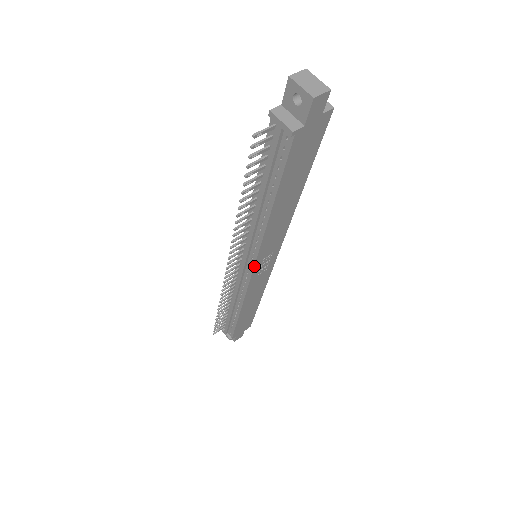
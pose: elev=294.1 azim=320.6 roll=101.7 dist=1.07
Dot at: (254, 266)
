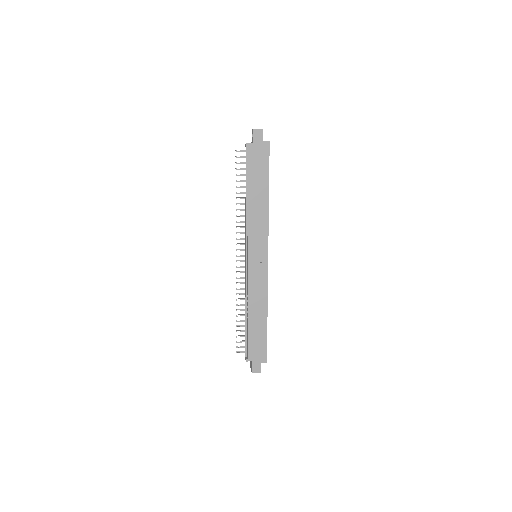
Dot at: (248, 251)
